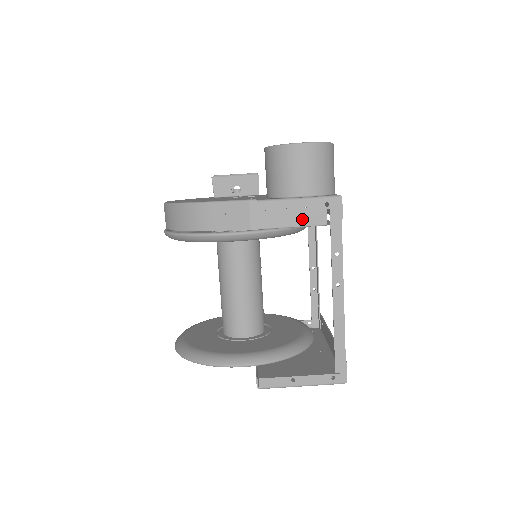
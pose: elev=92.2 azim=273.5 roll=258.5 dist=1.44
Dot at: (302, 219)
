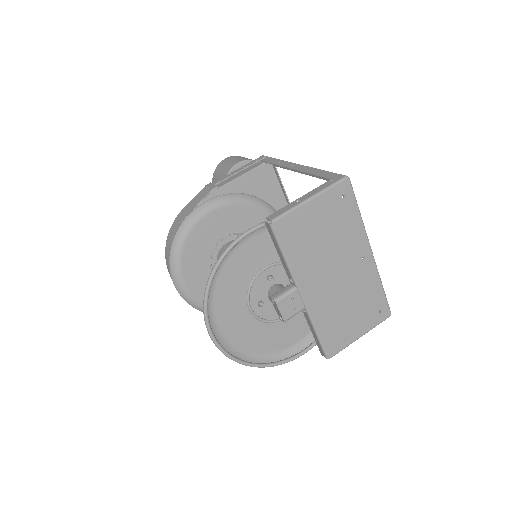
Dot at: (245, 171)
